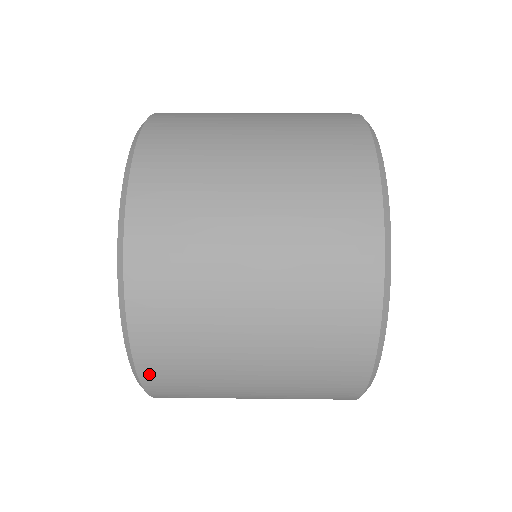
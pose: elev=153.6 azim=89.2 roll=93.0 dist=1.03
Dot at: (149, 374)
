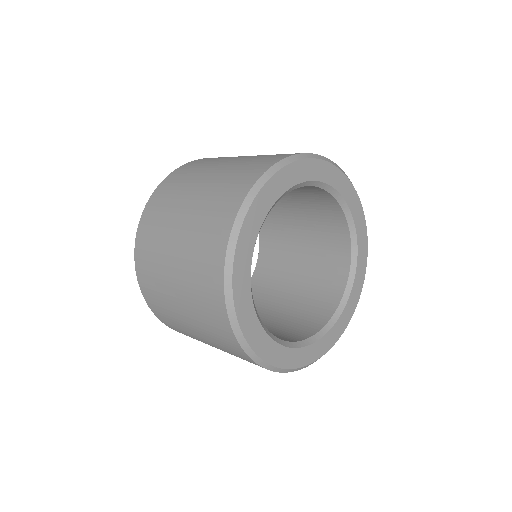
Dot at: (141, 282)
